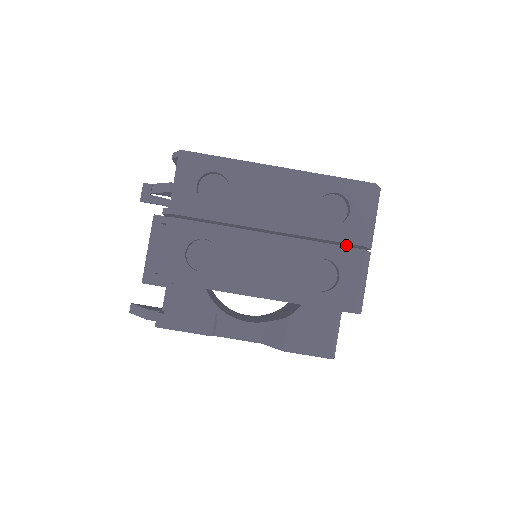
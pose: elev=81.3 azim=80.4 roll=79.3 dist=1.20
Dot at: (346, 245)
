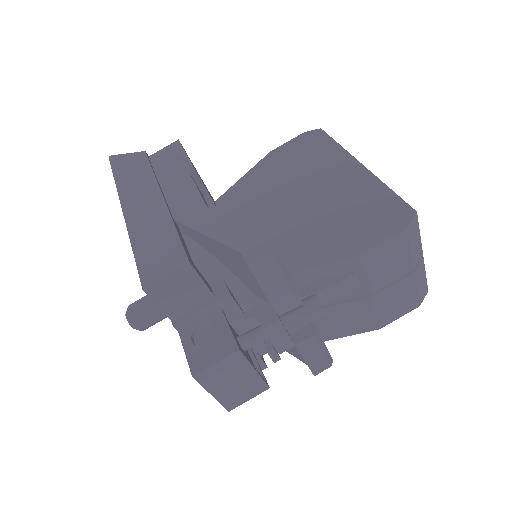
Dot at: occluded
